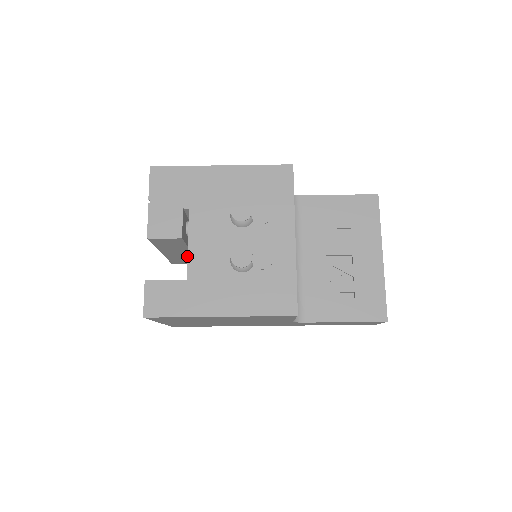
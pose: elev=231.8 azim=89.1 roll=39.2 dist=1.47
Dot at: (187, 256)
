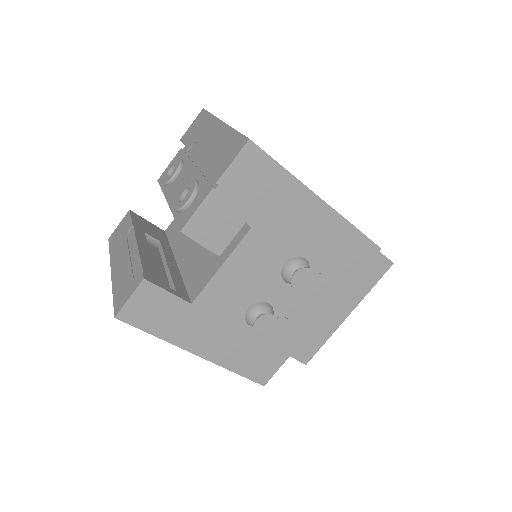
Dot at: occluded
